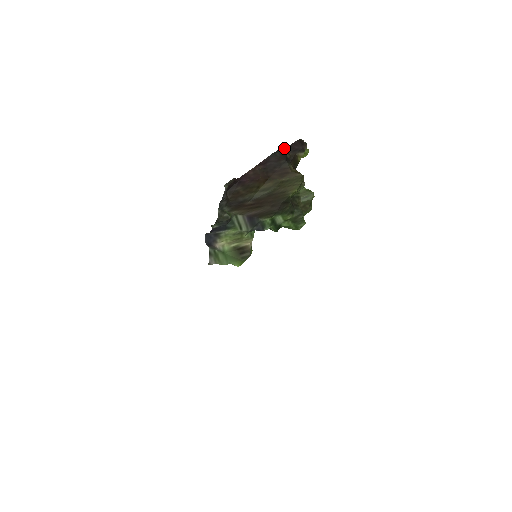
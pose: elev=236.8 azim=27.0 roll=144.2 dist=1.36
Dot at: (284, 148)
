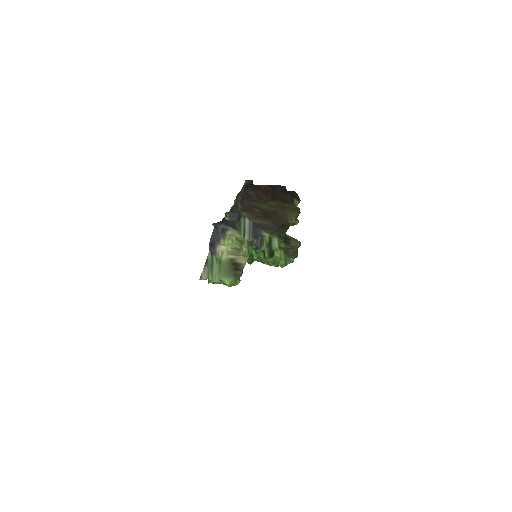
Dot at: (286, 189)
